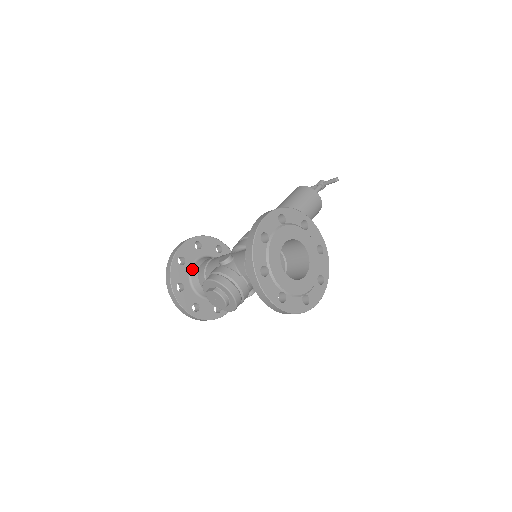
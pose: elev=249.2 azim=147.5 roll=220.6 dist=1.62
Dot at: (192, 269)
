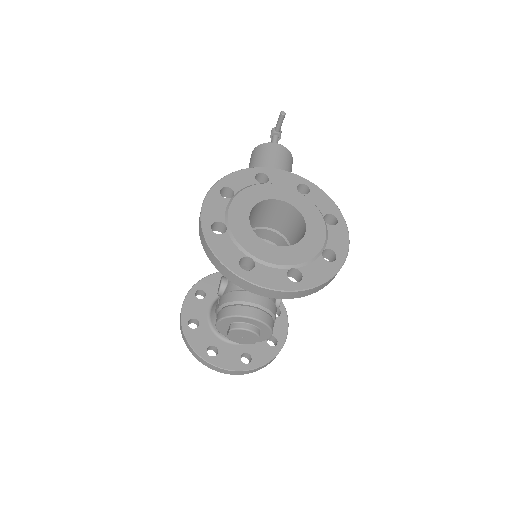
Dot at: (211, 323)
